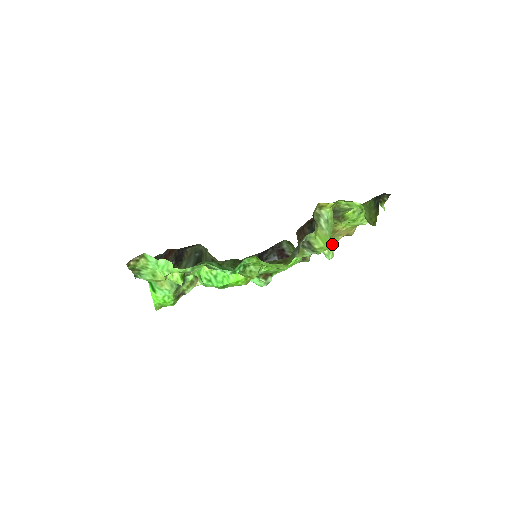
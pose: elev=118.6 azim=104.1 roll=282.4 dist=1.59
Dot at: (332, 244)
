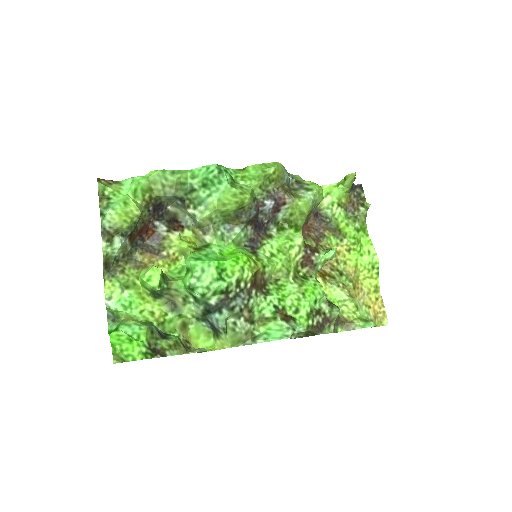
Dot at: occluded
